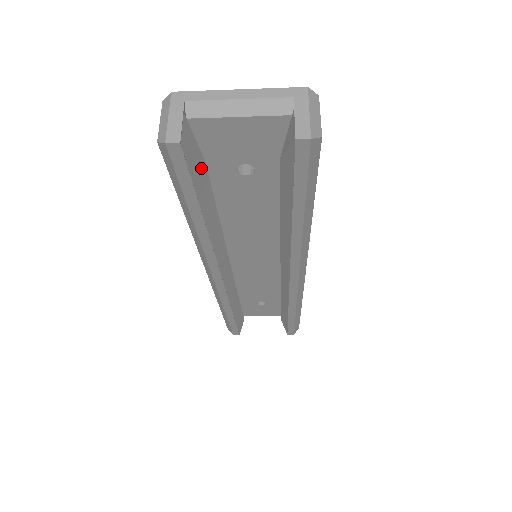
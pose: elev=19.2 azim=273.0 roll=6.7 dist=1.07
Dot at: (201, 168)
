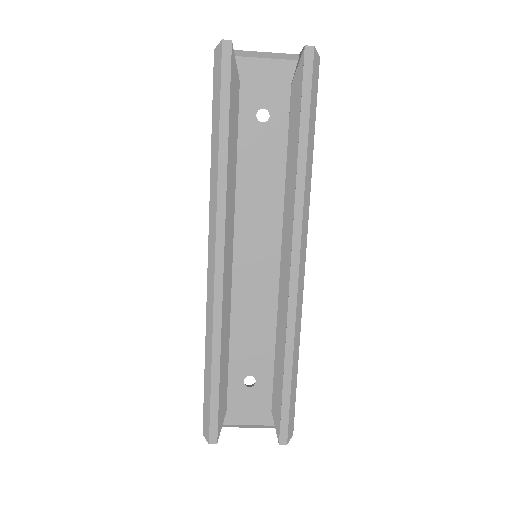
Dot at: (237, 84)
